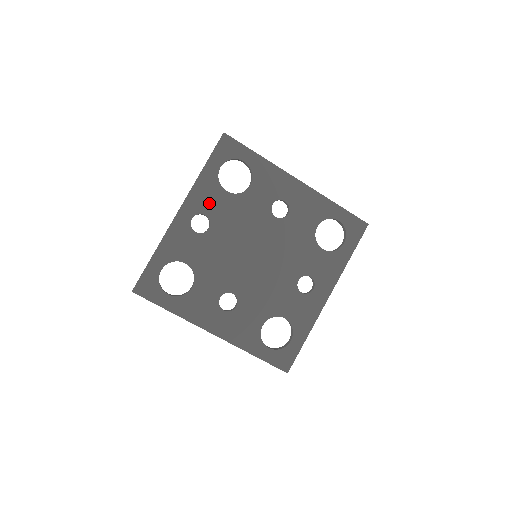
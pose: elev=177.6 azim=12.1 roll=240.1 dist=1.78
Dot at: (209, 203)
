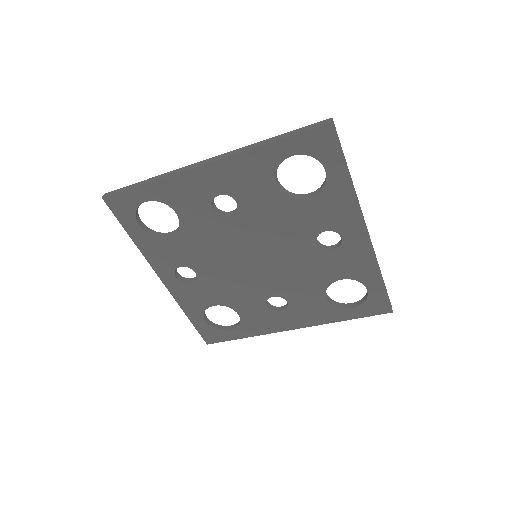
Dot at: (170, 257)
